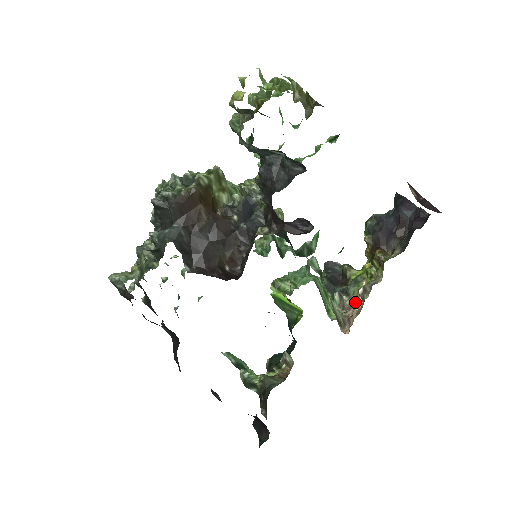
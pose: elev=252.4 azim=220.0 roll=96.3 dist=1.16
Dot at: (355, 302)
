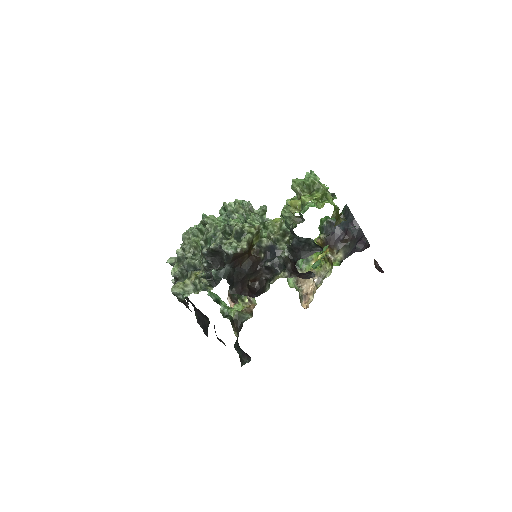
Dot at: (308, 280)
